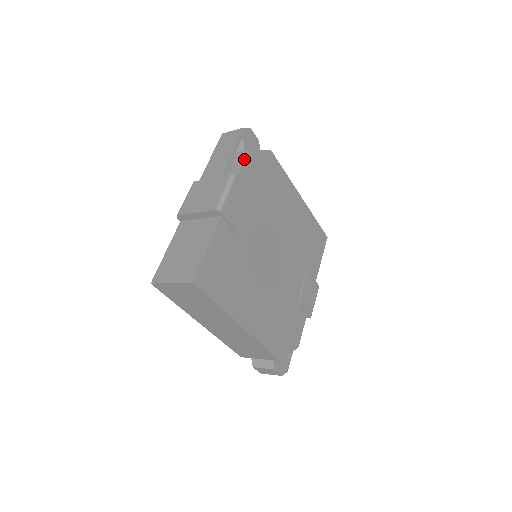
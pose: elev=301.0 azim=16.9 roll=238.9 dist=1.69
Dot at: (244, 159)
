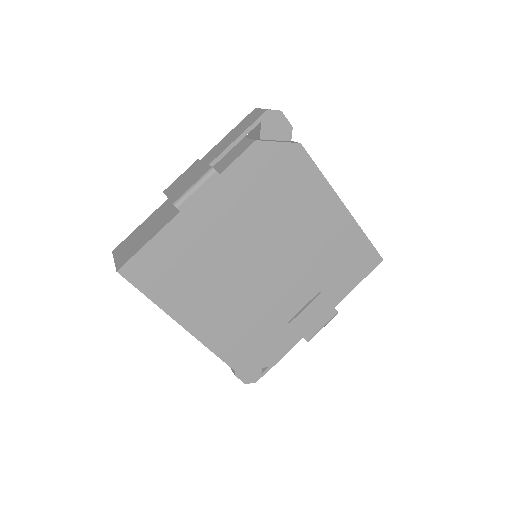
Dot at: (243, 151)
